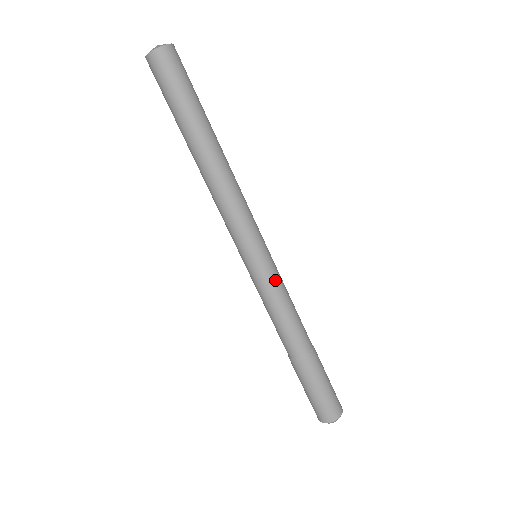
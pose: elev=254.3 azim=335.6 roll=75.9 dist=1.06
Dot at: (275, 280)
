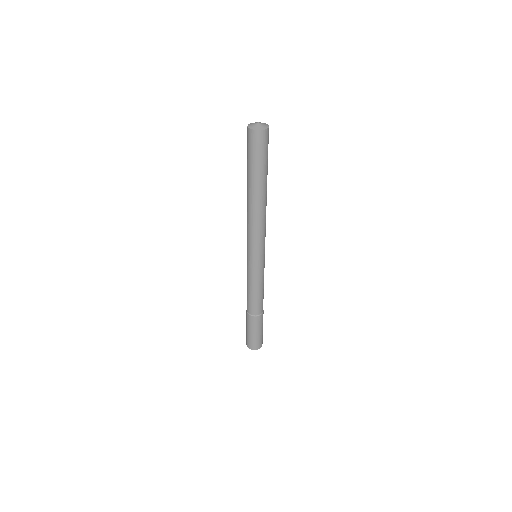
Dot at: (253, 275)
